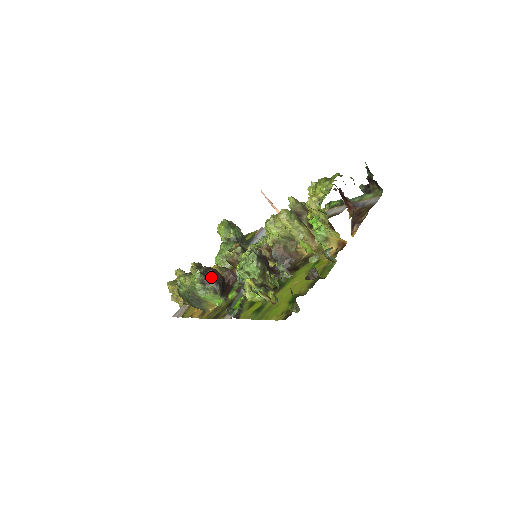
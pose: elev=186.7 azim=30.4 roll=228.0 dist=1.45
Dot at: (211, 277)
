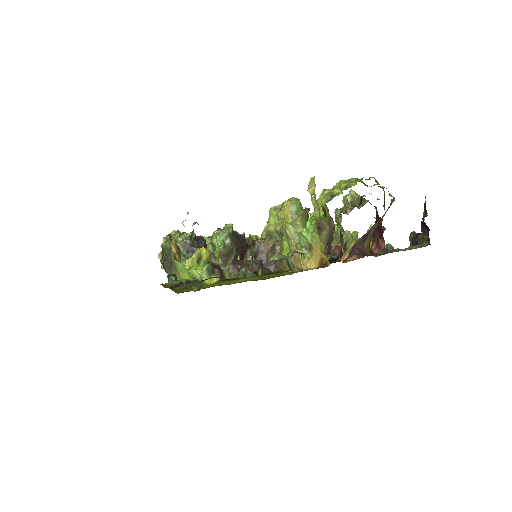
Dot at: (197, 247)
